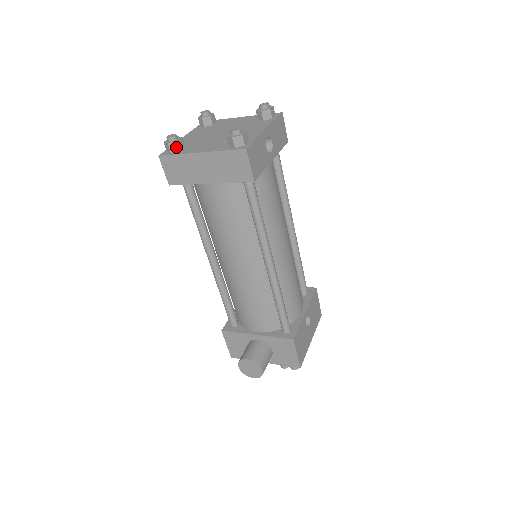
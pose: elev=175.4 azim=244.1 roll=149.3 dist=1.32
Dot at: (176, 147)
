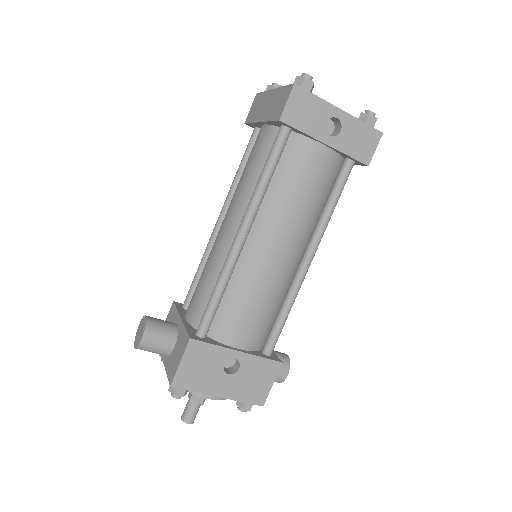
Dot at: occluded
